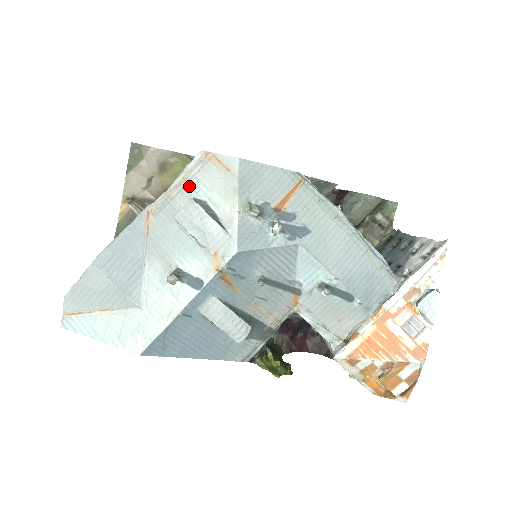
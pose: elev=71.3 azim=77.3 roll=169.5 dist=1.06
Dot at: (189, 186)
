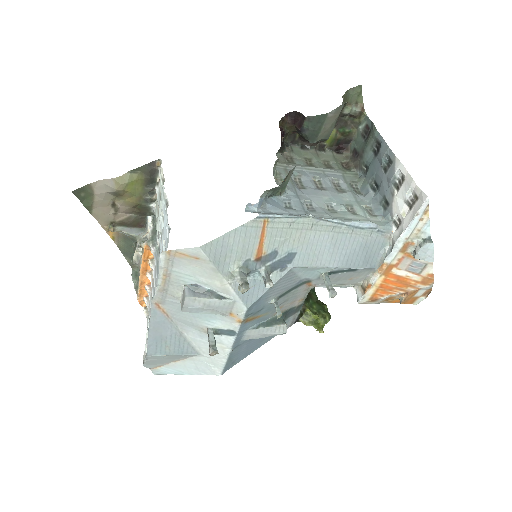
Dot at: (173, 279)
